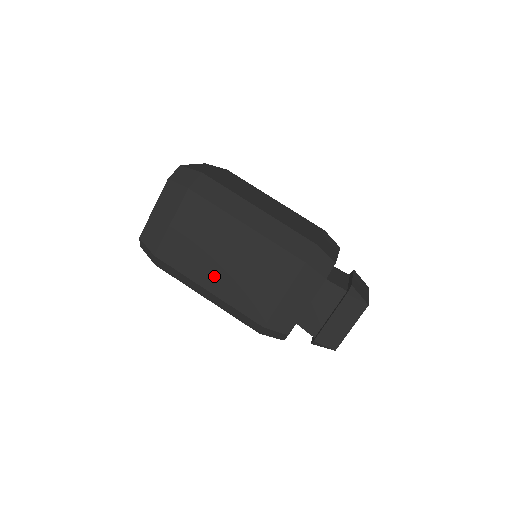
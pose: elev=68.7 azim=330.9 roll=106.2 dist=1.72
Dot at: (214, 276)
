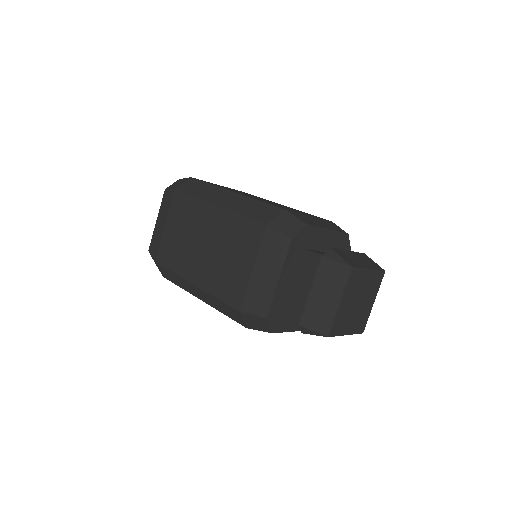
Dot at: (196, 267)
